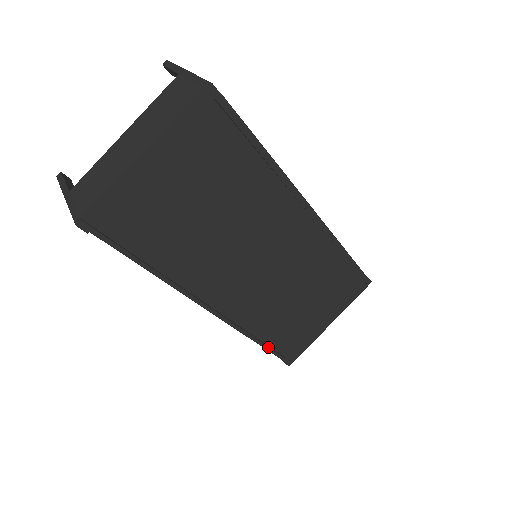
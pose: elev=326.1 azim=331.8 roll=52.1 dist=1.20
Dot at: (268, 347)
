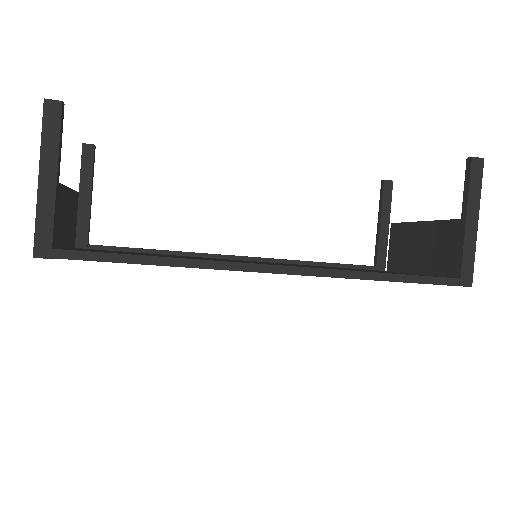
Dot at: occluded
